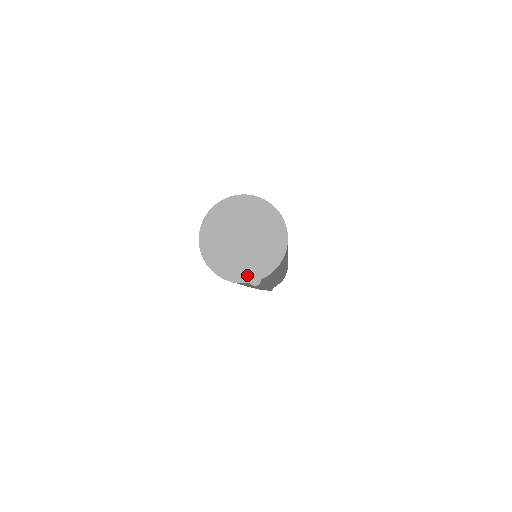
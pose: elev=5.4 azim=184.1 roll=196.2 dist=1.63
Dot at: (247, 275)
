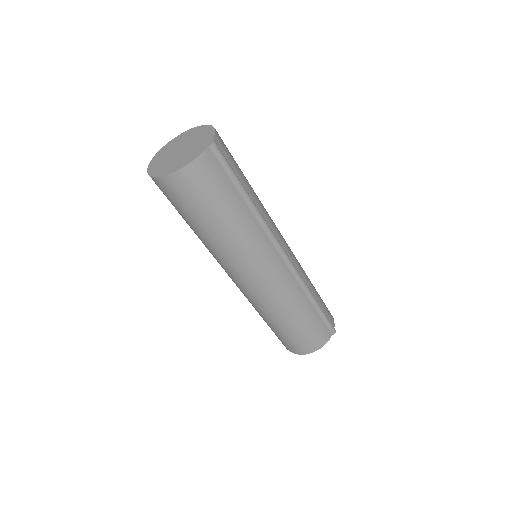
Dot at: (202, 148)
